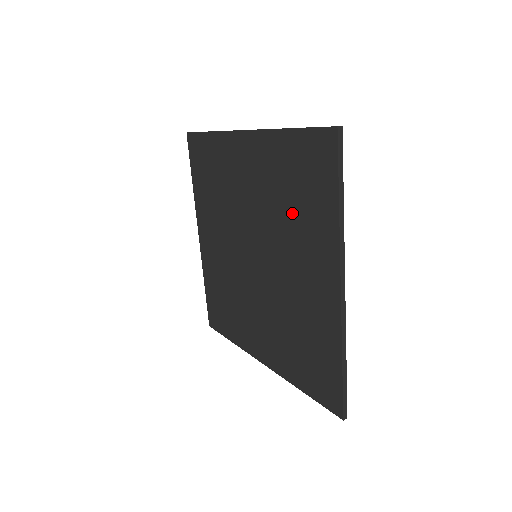
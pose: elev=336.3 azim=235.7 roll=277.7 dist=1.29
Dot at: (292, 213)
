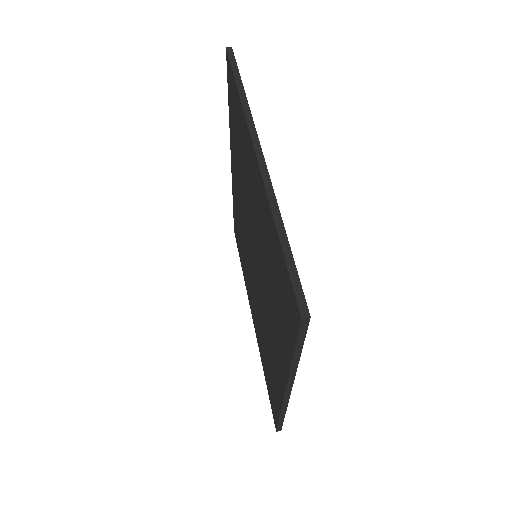
Dot at: (271, 291)
